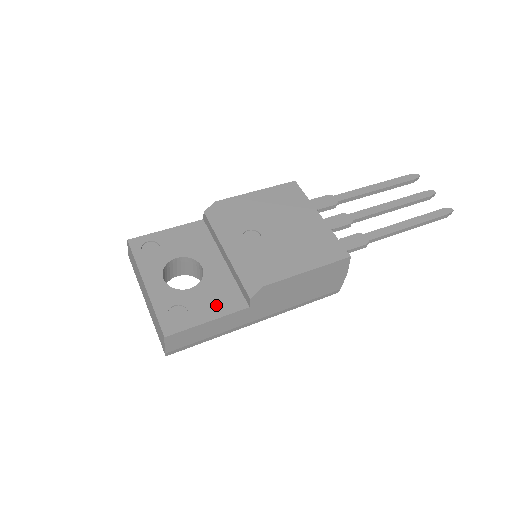
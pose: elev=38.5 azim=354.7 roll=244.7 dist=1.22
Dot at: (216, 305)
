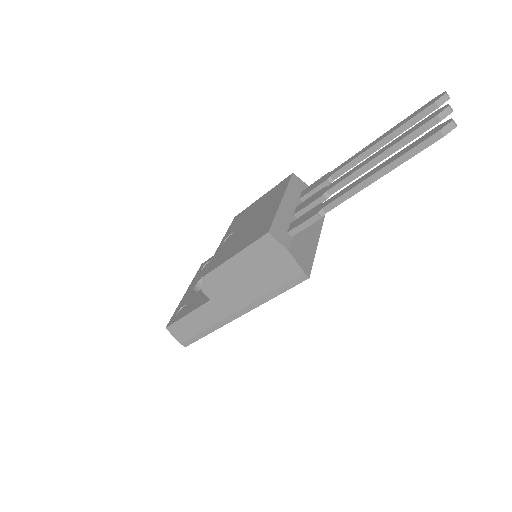
Dot at: (198, 301)
